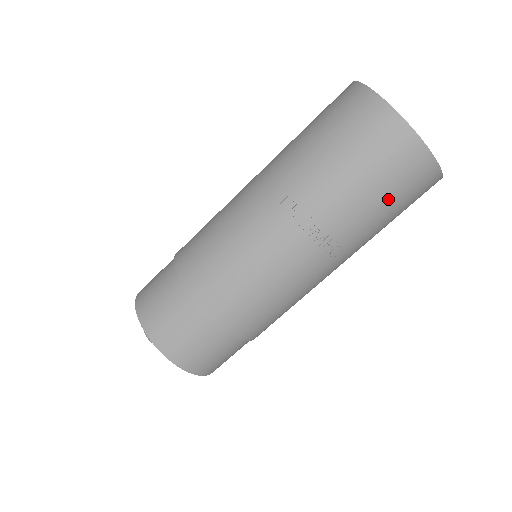
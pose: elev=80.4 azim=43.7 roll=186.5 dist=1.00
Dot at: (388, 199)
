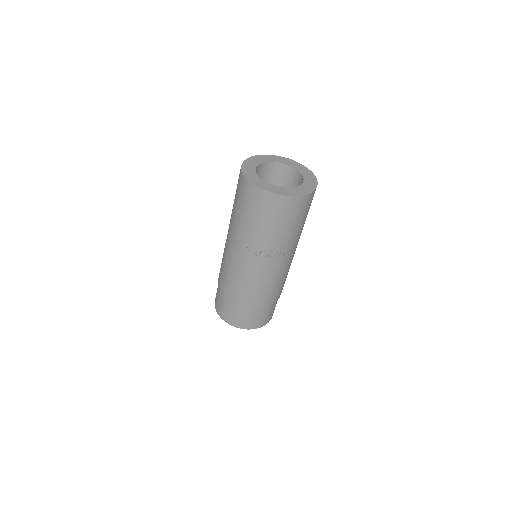
Dot at: (294, 223)
